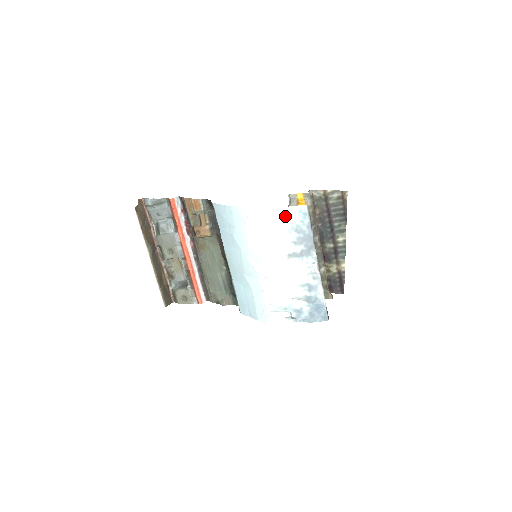
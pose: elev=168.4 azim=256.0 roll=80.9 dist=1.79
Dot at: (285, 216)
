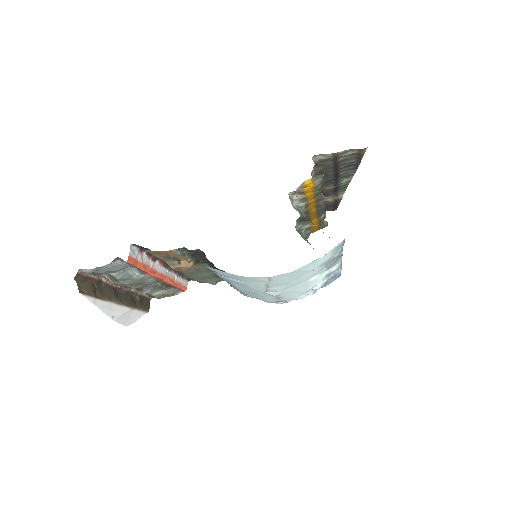
Dot at: (317, 262)
